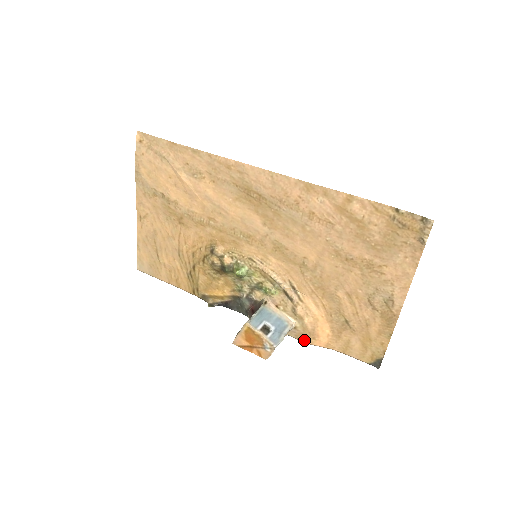
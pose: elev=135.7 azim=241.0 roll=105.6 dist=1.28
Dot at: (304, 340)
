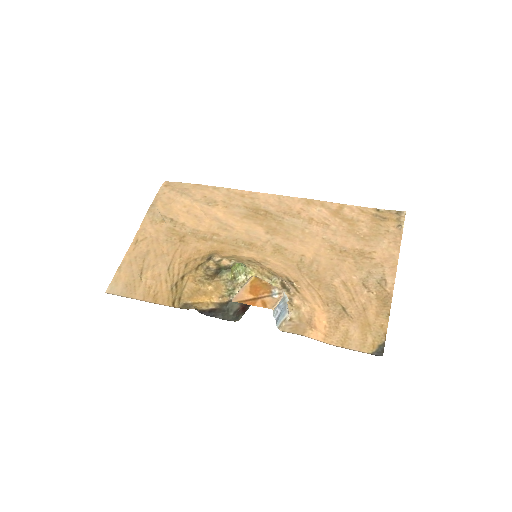
Dot at: (300, 332)
